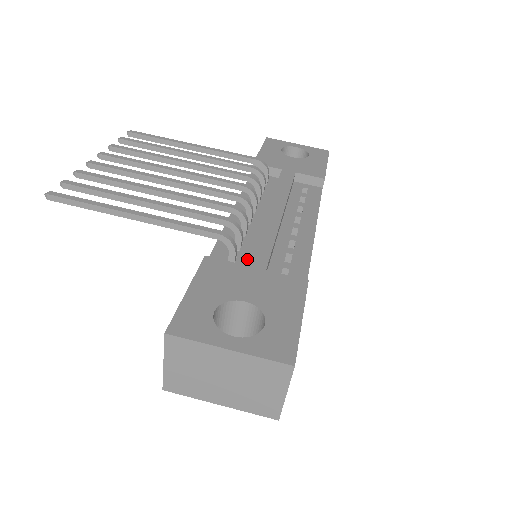
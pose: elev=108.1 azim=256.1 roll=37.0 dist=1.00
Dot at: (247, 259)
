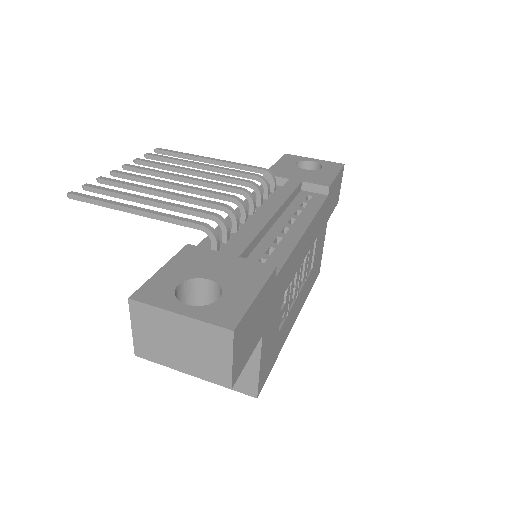
Dot at: occluded
